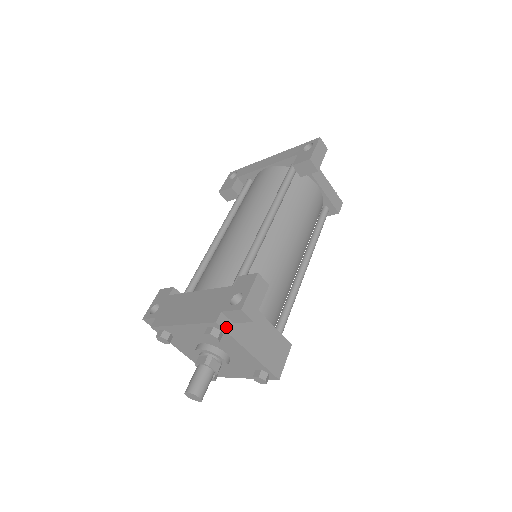
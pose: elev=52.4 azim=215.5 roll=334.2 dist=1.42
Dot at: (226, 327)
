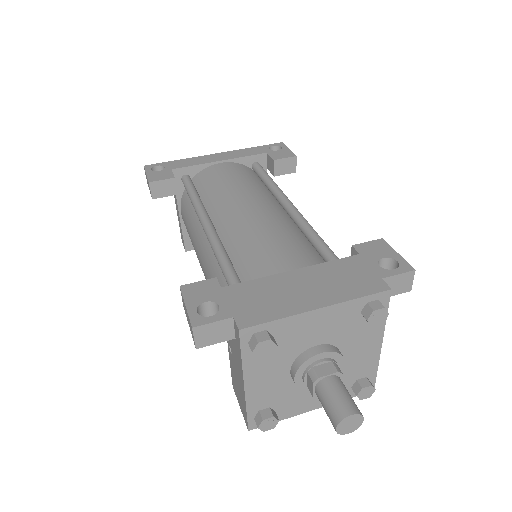
Dot at: (386, 301)
